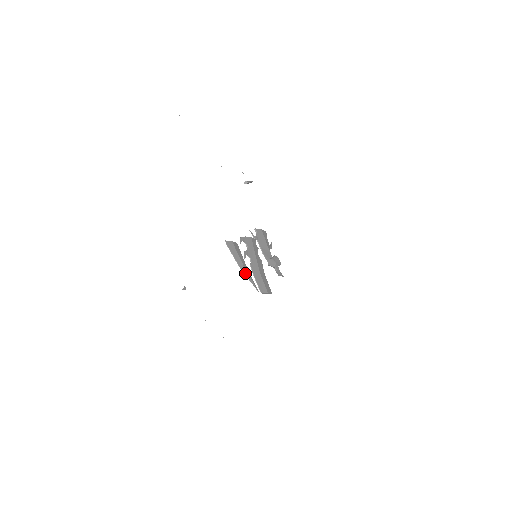
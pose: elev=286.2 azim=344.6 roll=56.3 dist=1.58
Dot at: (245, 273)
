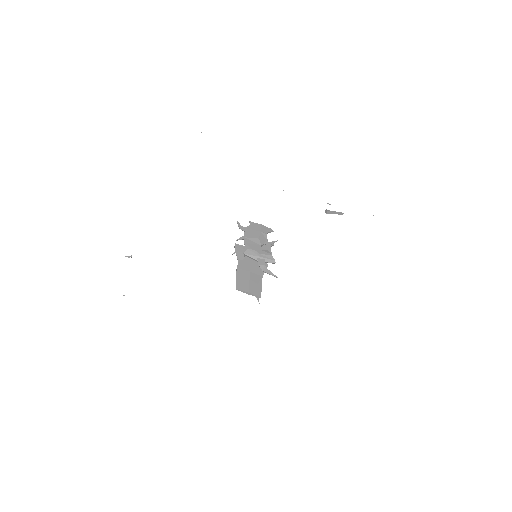
Dot at: occluded
